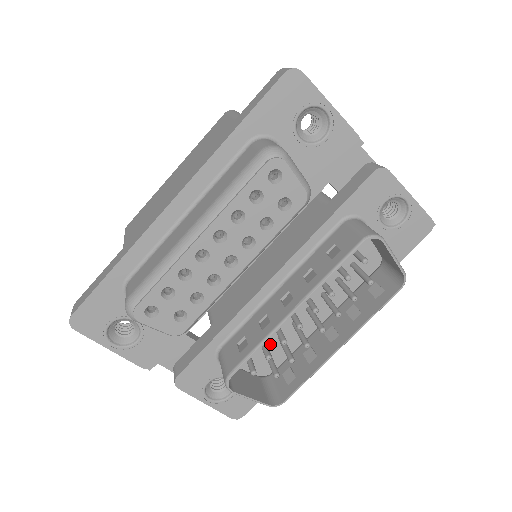
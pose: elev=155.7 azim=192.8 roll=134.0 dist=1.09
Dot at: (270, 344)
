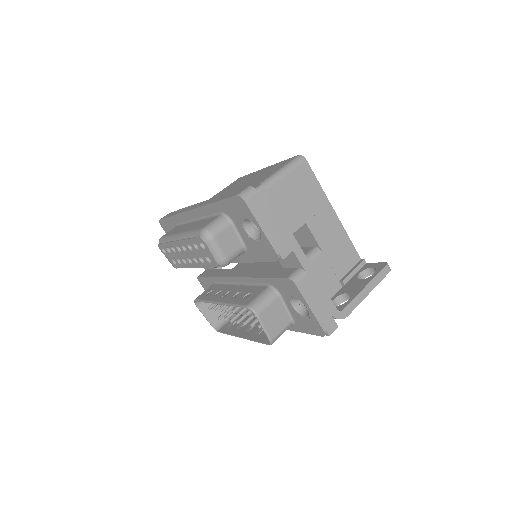
Dot at: occluded
